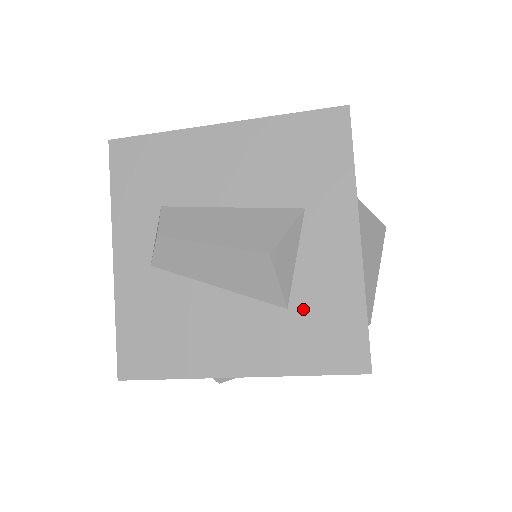
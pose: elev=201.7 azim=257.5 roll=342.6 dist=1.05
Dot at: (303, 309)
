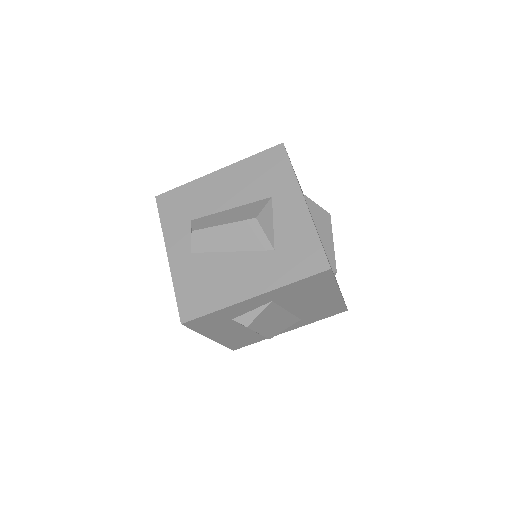
Dot at: (283, 247)
